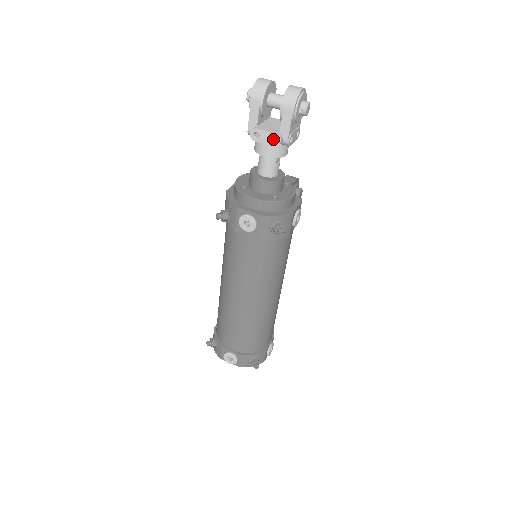
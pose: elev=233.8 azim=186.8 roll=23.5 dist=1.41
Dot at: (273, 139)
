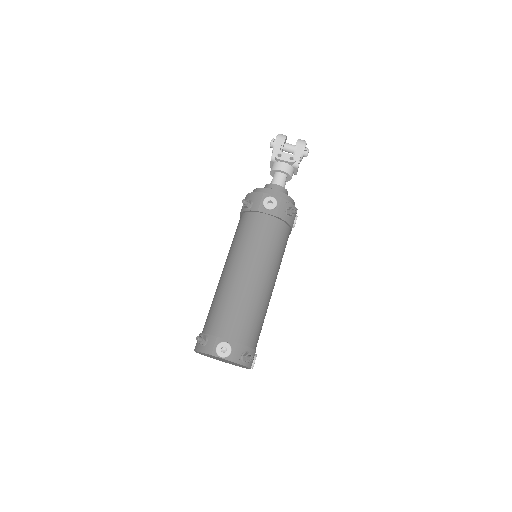
Dot at: (289, 160)
